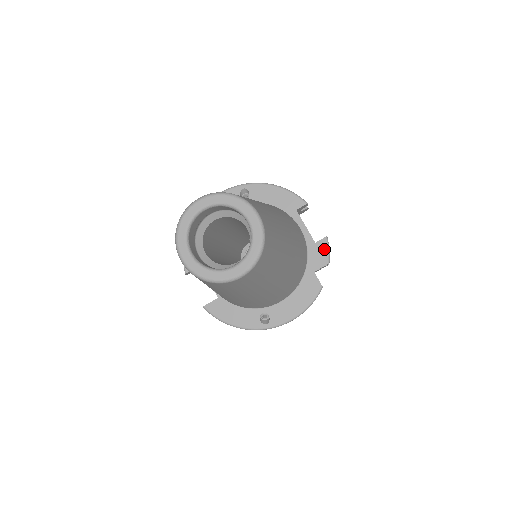
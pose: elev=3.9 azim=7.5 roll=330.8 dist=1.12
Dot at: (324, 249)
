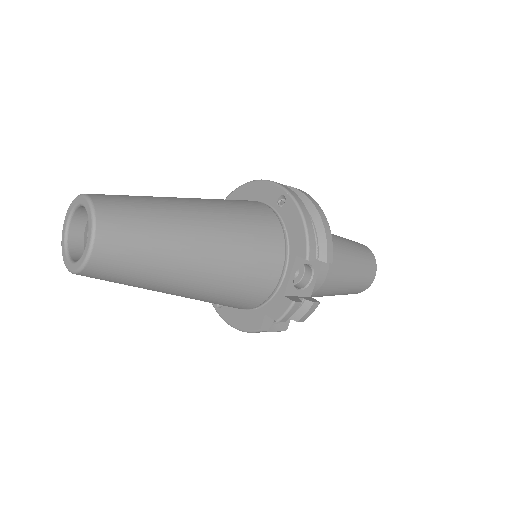
Dot at: (284, 308)
